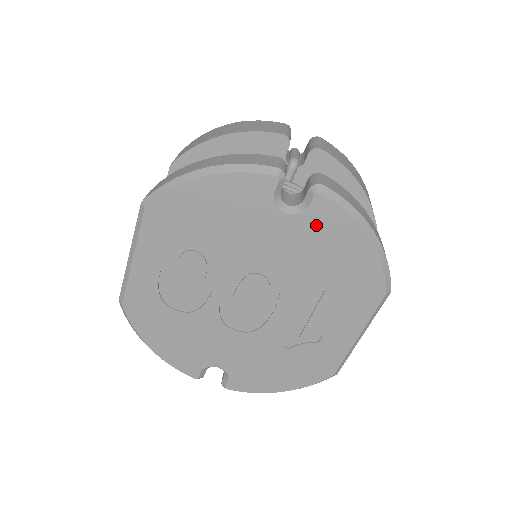
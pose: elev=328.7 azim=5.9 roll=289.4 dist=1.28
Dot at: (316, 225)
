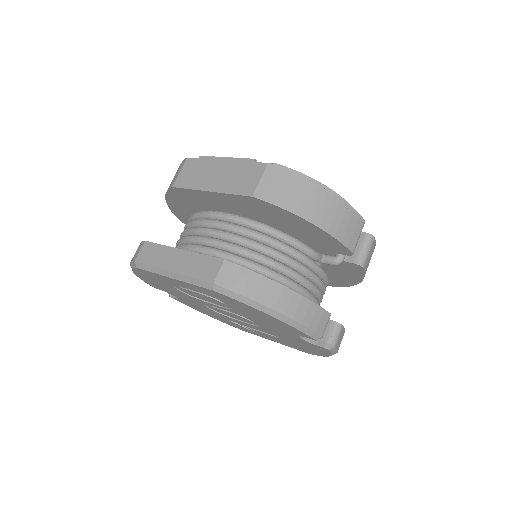
Dot at: (309, 345)
